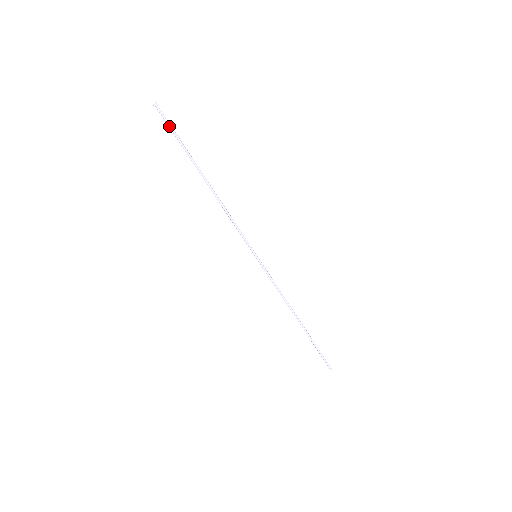
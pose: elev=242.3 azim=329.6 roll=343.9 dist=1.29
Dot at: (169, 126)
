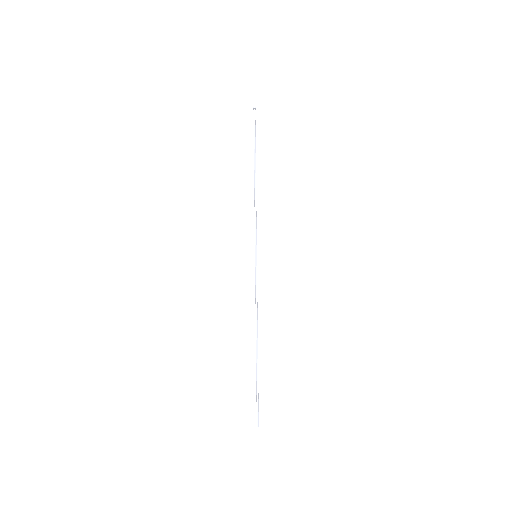
Dot at: (255, 126)
